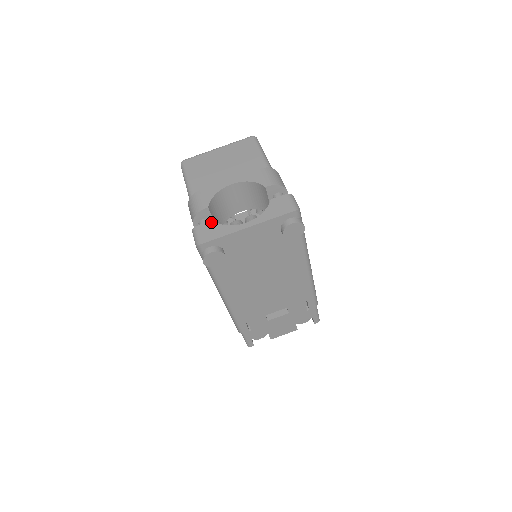
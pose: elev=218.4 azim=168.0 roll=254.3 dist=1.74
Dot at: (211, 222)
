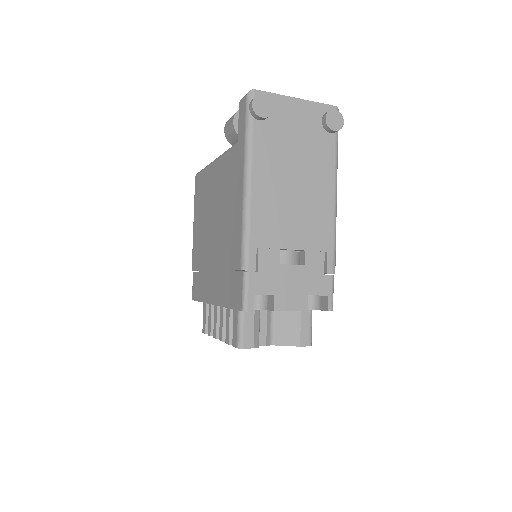
Dot at: occluded
